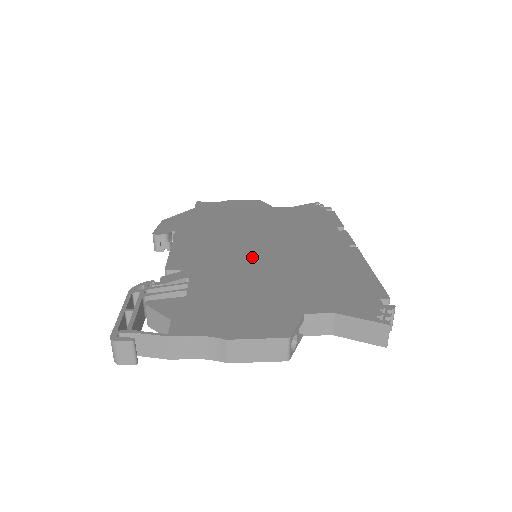
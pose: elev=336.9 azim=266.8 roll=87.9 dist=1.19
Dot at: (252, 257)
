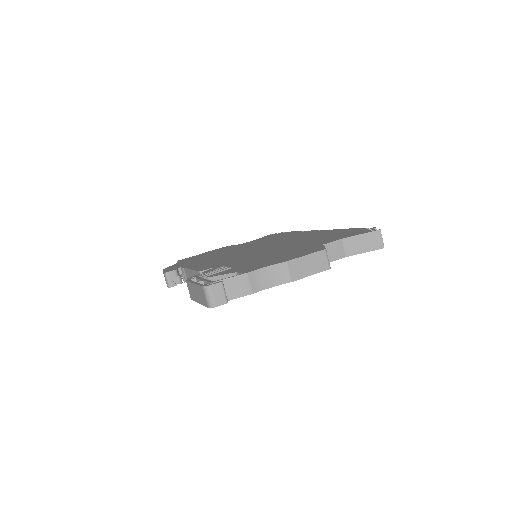
Dot at: (257, 251)
